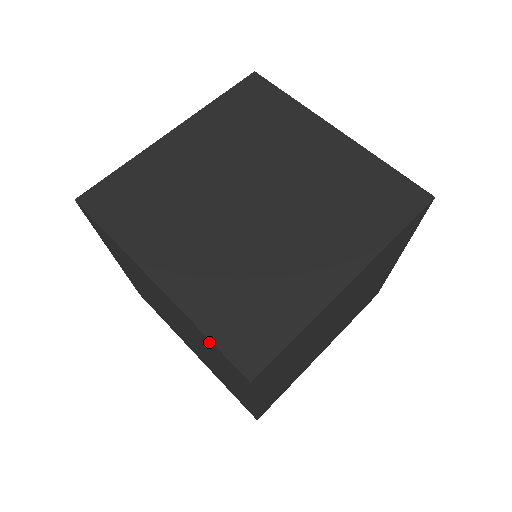
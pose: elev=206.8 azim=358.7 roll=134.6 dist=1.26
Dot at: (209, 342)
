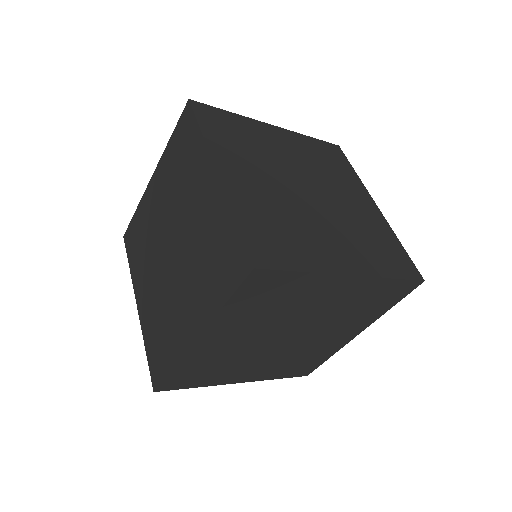
Dot at: (230, 233)
